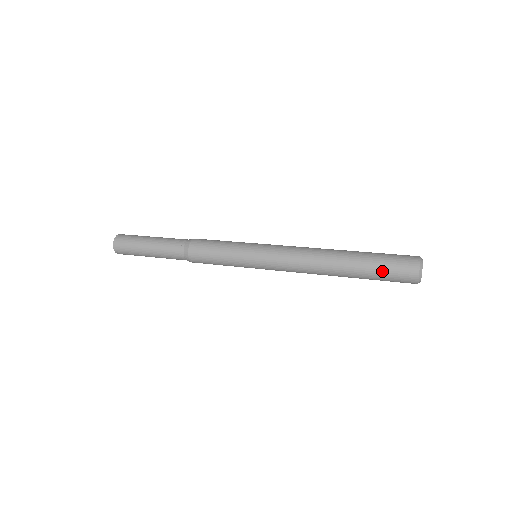
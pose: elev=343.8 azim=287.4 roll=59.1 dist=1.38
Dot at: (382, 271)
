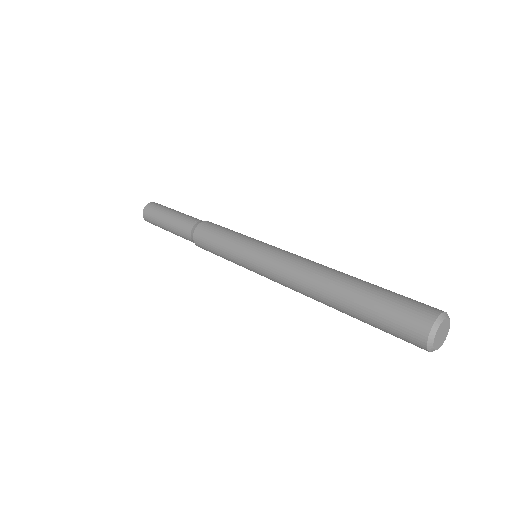
Dot at: (380, 329)
